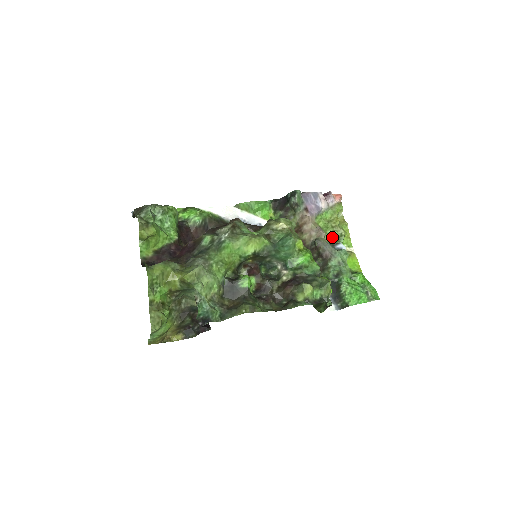
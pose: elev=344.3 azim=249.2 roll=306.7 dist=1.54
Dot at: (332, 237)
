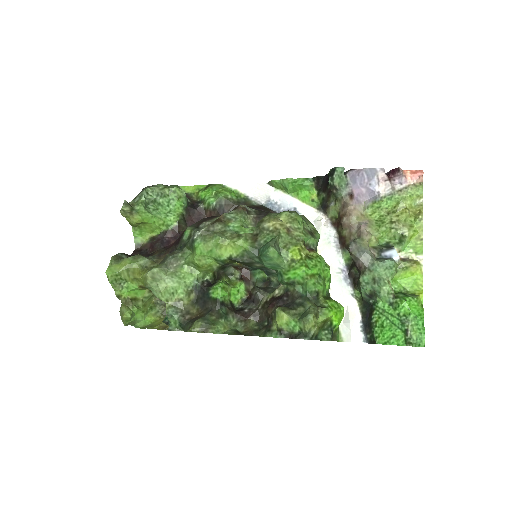
Dot at: (388, 237)
